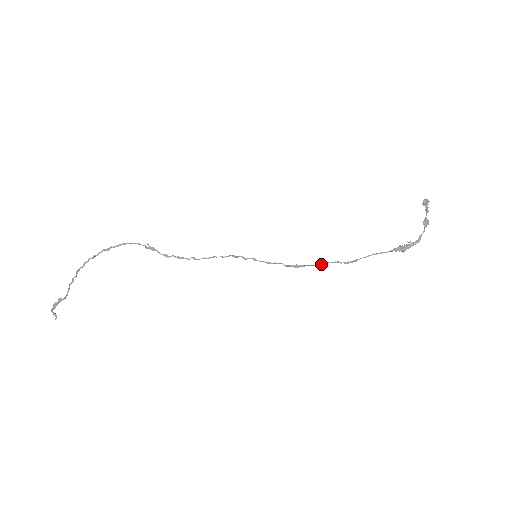
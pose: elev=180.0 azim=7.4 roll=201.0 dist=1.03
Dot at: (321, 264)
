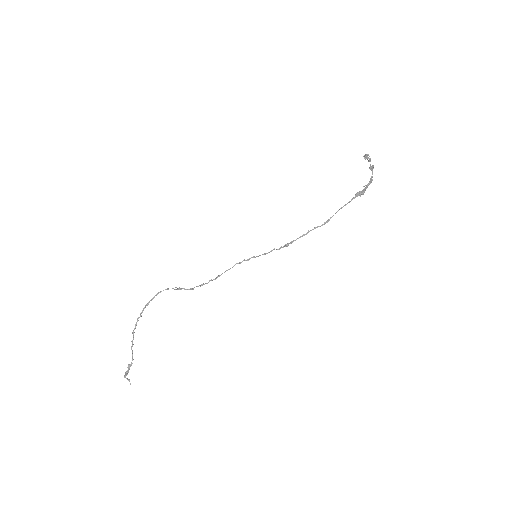
Dot at: (304, 234)
